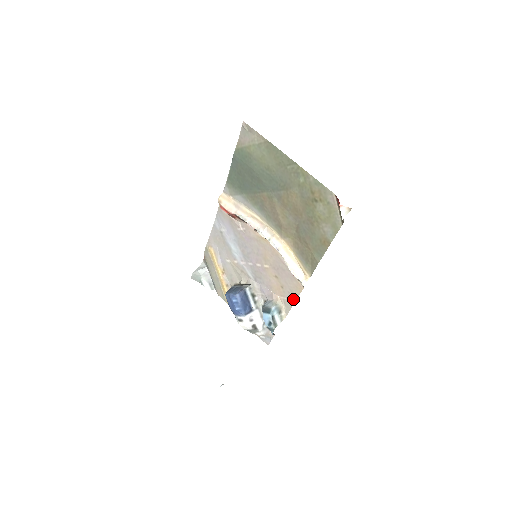
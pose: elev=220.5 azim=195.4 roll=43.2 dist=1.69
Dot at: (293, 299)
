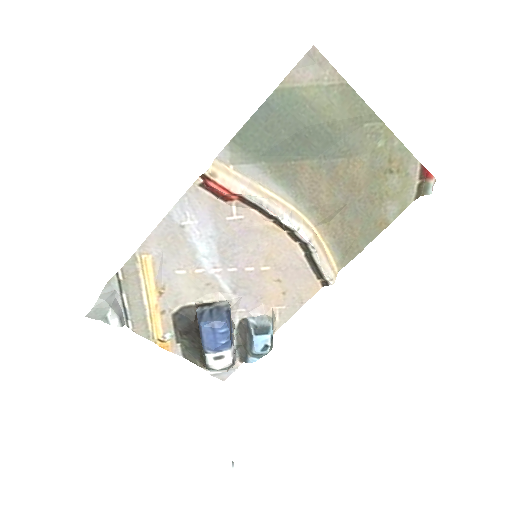
Dot at: (298, 306)
